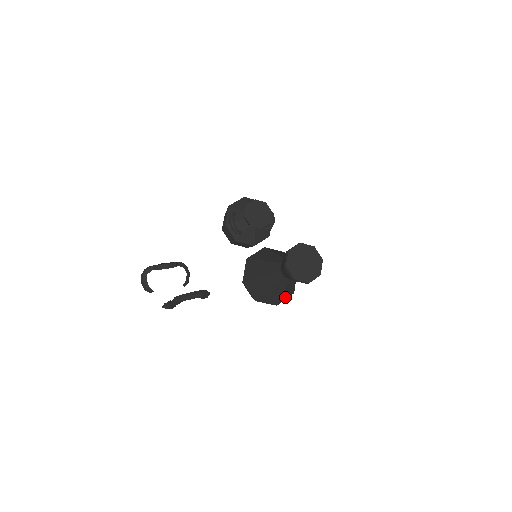
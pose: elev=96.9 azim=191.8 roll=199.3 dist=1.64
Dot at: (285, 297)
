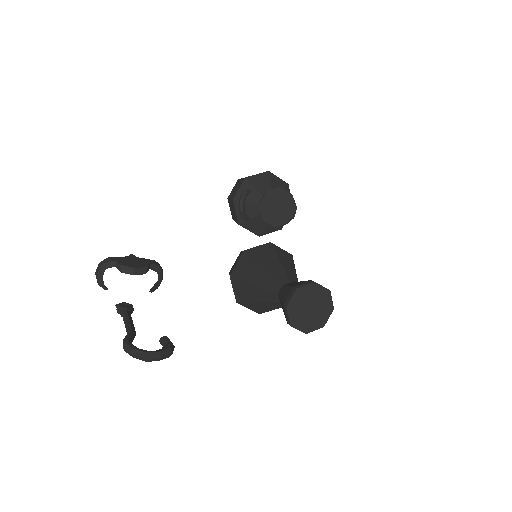
Dot at: occluded
